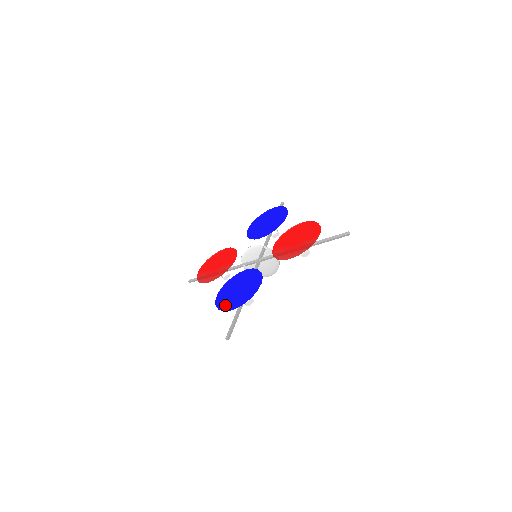
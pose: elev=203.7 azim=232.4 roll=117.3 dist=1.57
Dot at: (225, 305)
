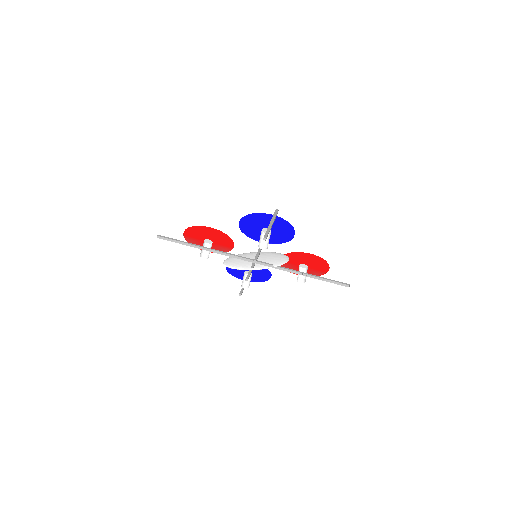
Dot at: (261, 217)
